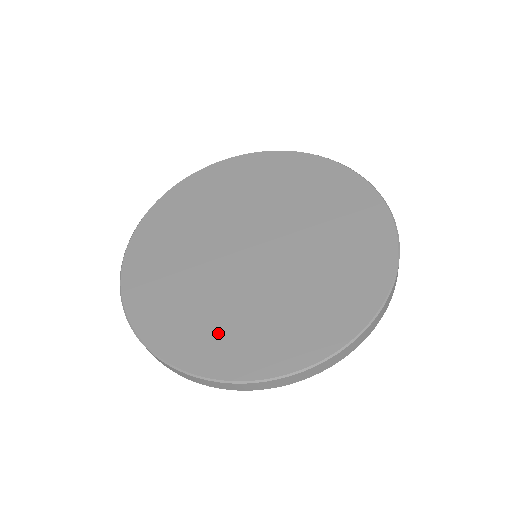
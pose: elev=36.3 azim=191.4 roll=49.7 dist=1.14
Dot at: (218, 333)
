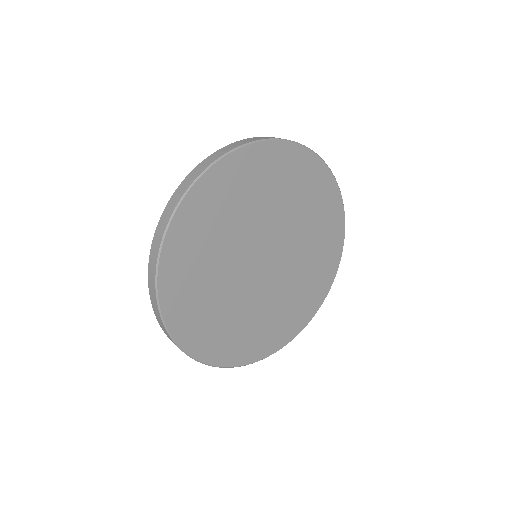
Dot at: (285, 320)
